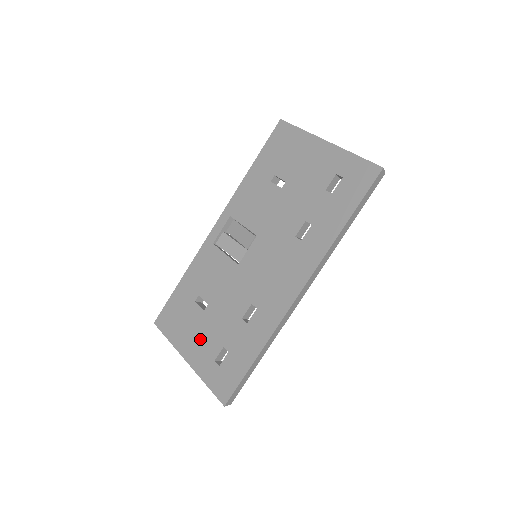
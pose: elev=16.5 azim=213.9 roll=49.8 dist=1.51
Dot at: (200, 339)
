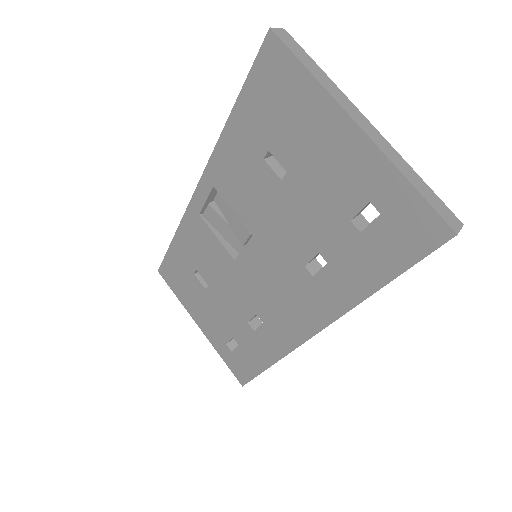
Dot at: (208, 316)
